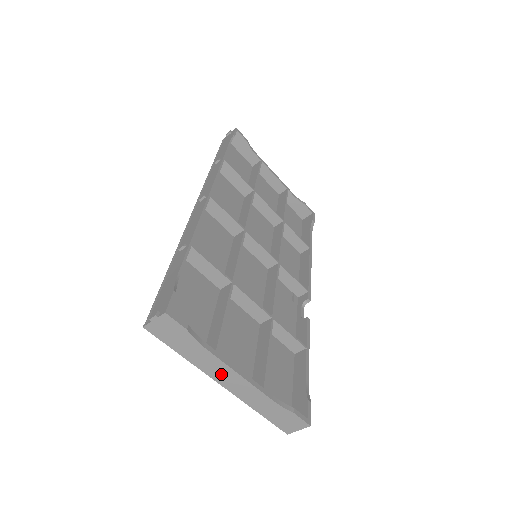
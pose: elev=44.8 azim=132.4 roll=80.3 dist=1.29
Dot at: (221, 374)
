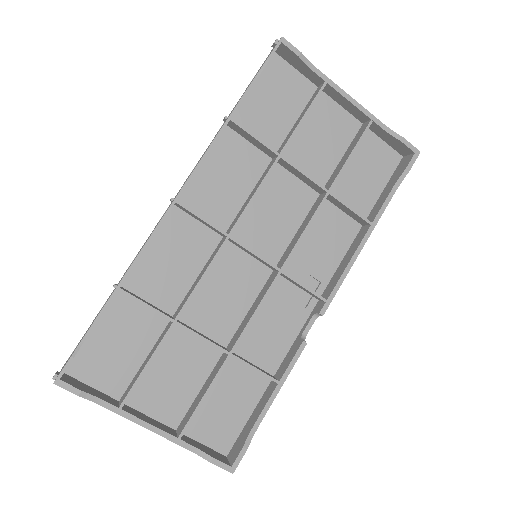
Dot at: occluded
